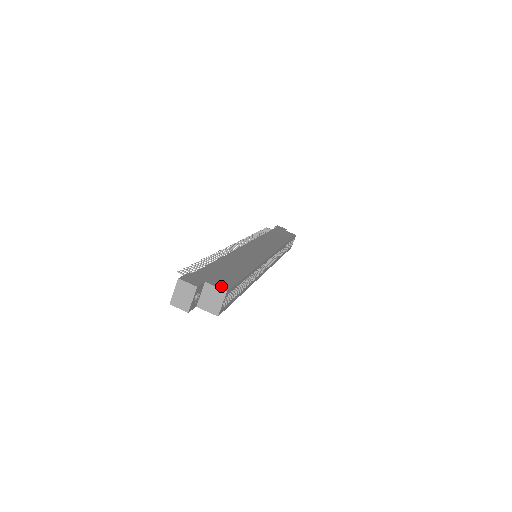
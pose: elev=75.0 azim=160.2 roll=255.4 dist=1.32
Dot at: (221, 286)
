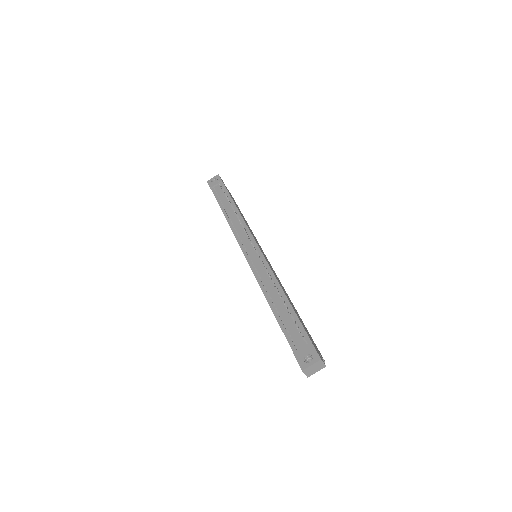
Dot at: (321, 355)
